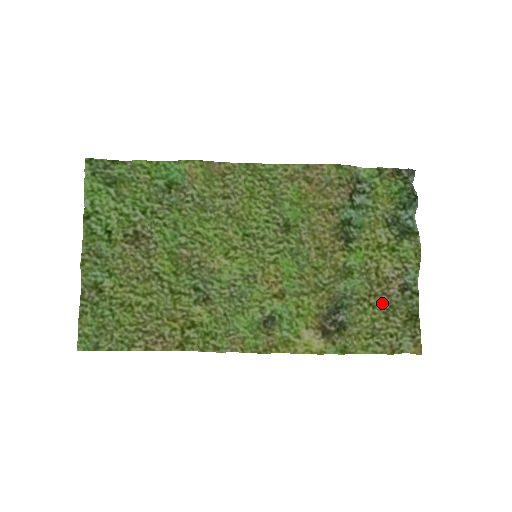
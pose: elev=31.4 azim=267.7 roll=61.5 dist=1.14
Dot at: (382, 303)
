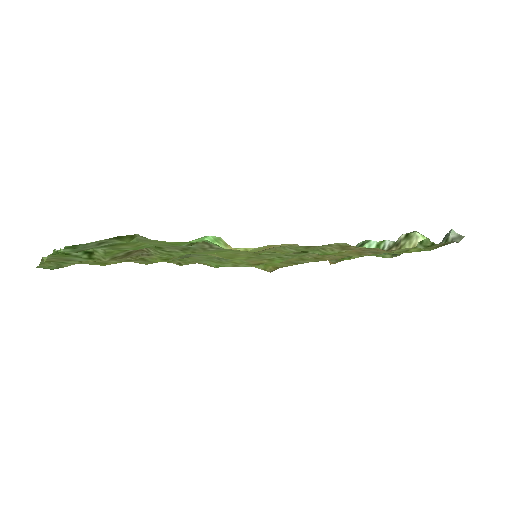
Dot at: occluded
